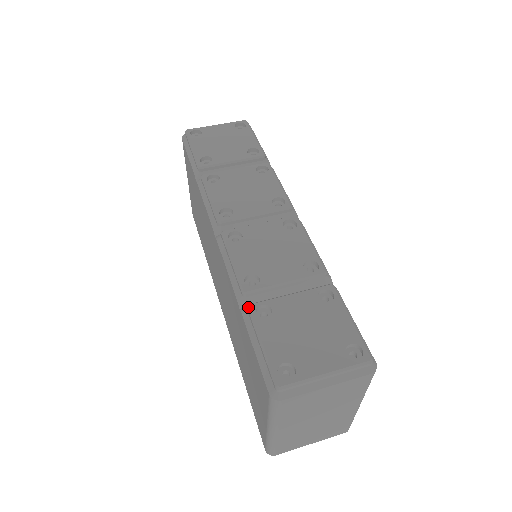
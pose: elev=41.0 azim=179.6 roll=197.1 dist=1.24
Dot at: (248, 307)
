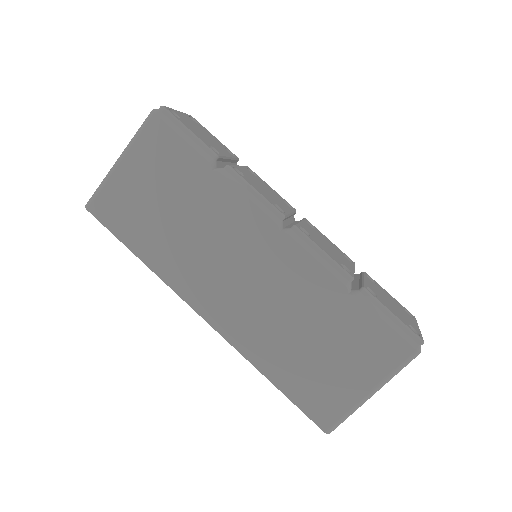
Dot at: (365, 289)
